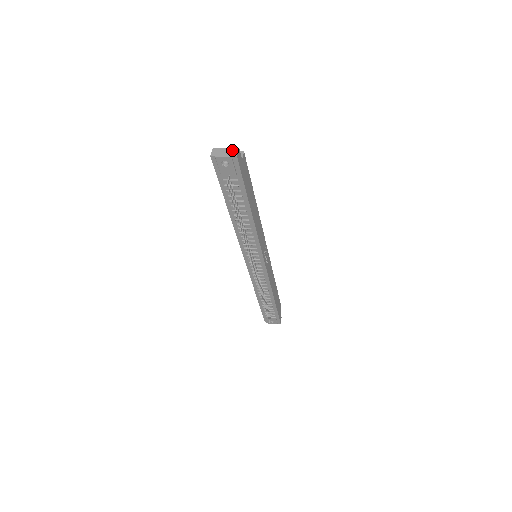
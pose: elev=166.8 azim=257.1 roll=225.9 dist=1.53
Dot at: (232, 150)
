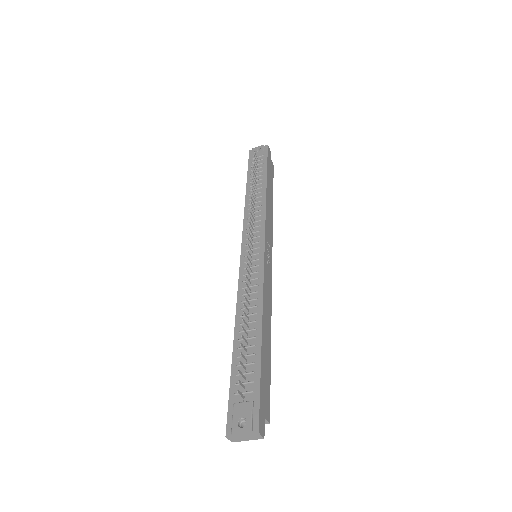
Dot at: occluded
